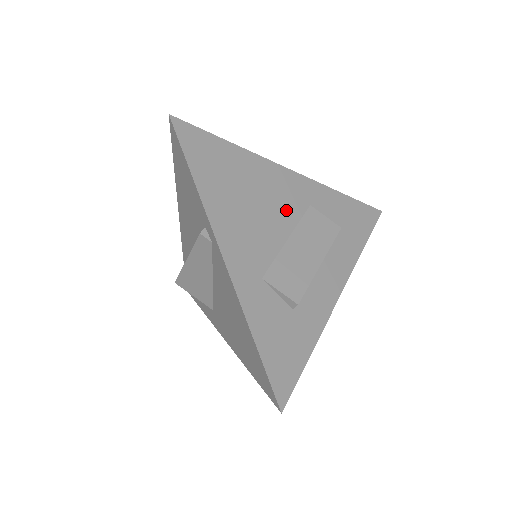
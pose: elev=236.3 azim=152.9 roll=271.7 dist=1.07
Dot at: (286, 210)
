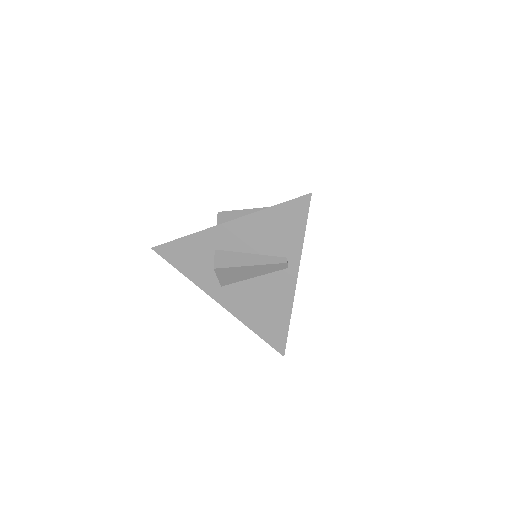
Dot at: occluded
